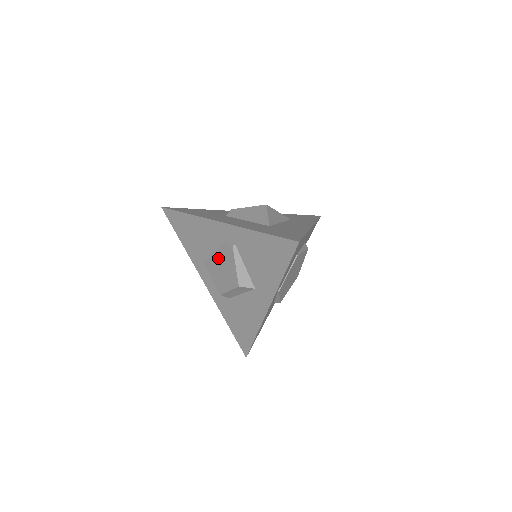
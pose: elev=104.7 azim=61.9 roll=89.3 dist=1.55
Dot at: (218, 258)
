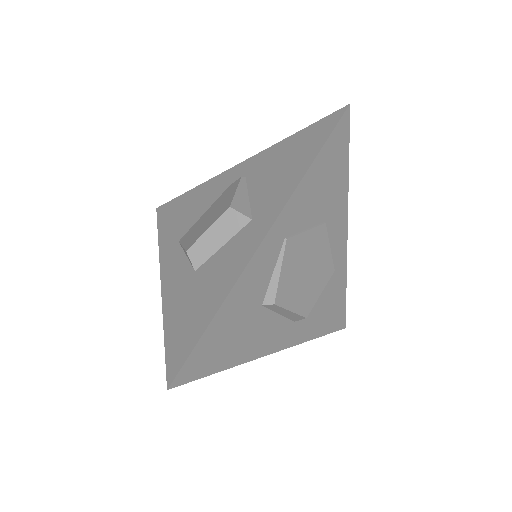
Dot at: (209, 211)
